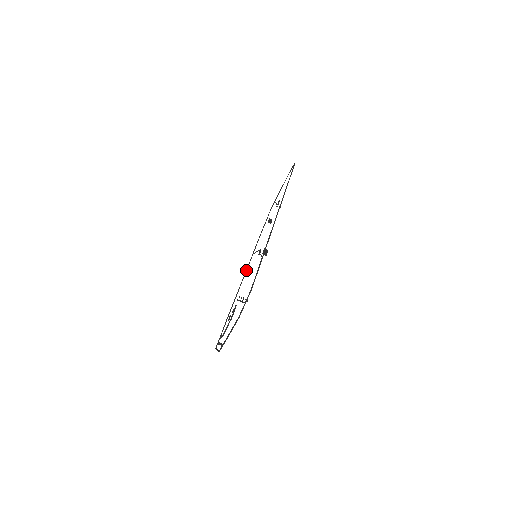
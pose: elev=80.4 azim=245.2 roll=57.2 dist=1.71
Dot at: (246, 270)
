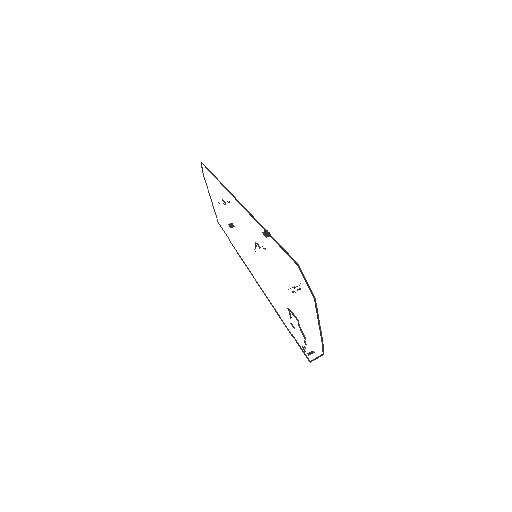
Dot at: (256, 282)
